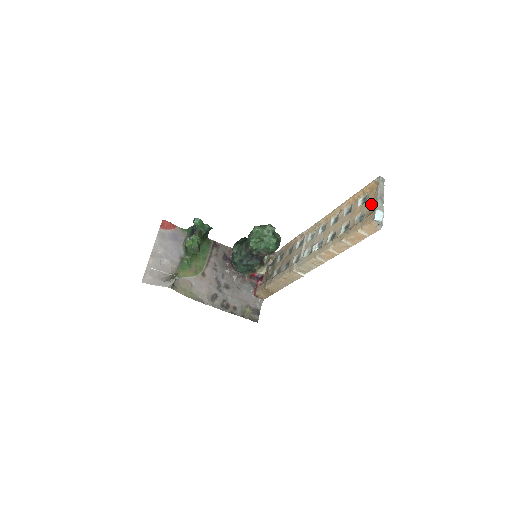
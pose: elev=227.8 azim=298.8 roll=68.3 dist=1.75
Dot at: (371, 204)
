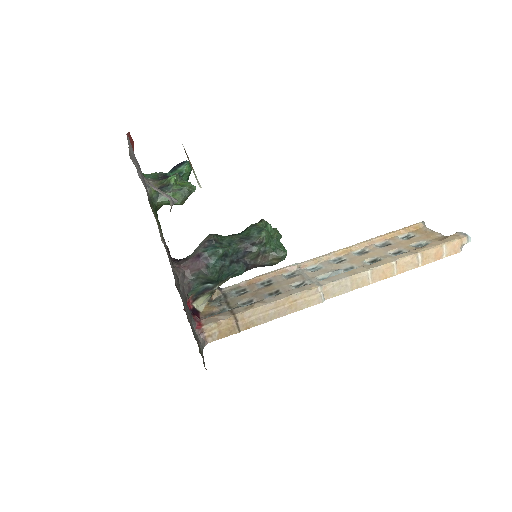
Dot at: (431, 235)
